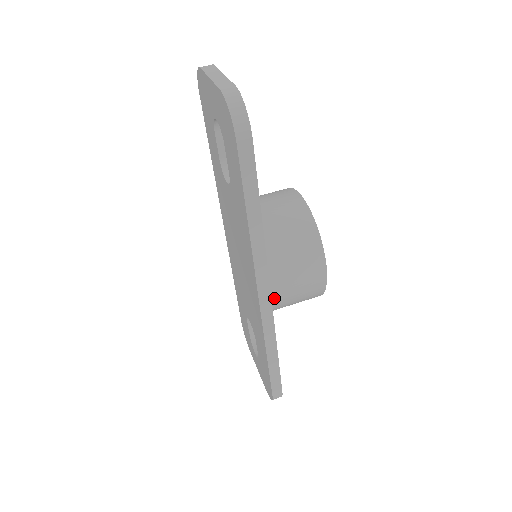
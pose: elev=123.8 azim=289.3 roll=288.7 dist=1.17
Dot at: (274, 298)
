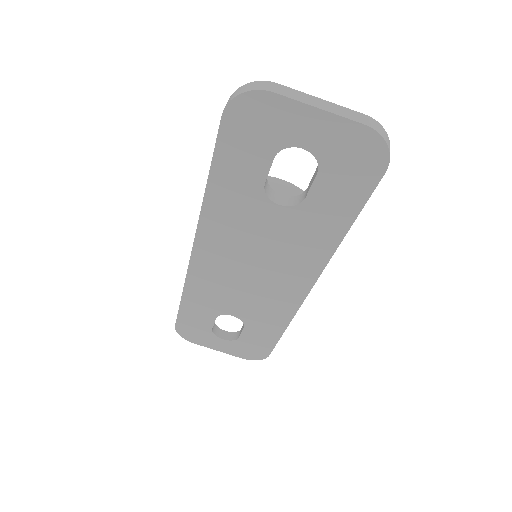
Dot at: occluded
